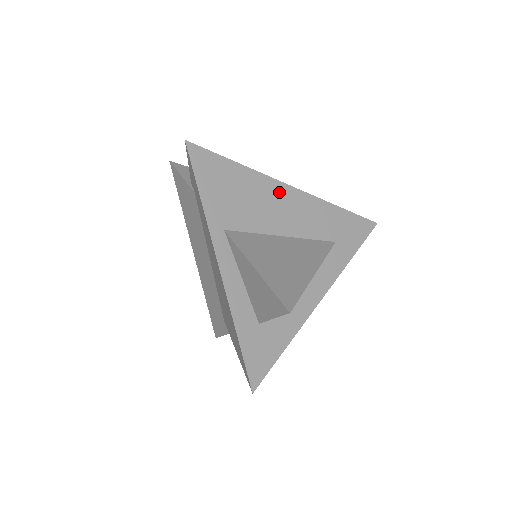
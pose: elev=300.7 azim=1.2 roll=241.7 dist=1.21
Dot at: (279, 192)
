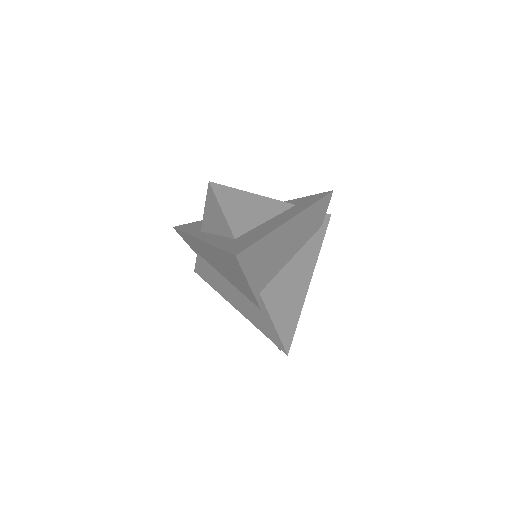
Dot at: occluded
